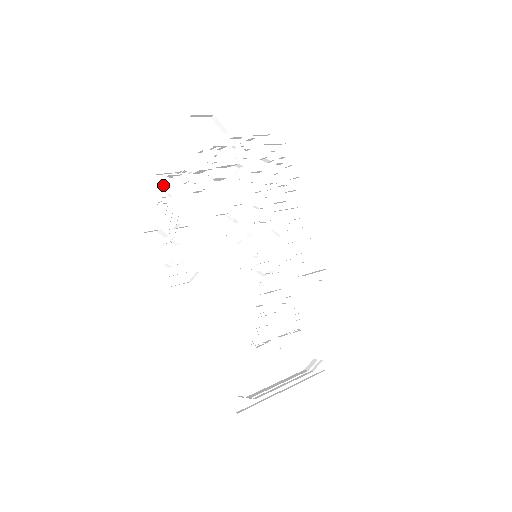
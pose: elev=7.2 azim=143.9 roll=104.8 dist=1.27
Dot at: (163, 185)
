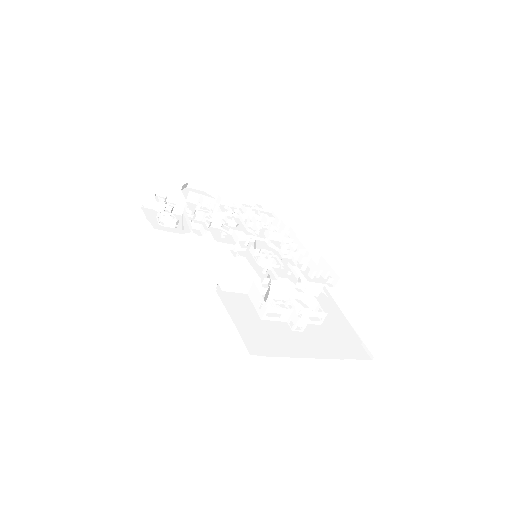
Dot at: occluded
